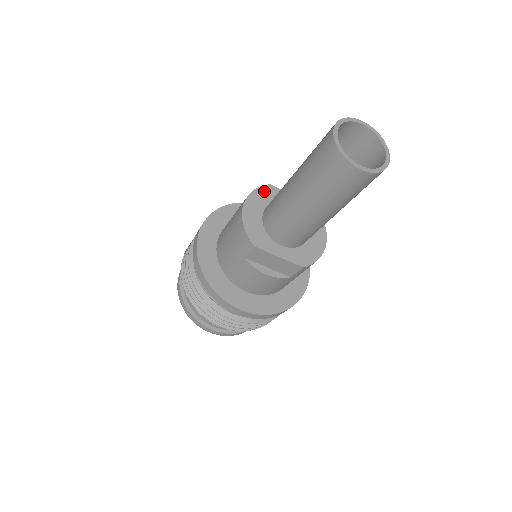
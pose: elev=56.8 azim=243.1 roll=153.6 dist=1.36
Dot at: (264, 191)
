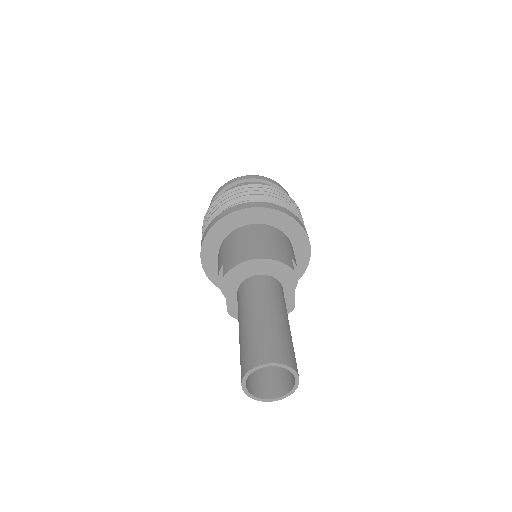
Dot at: (284, 269)
